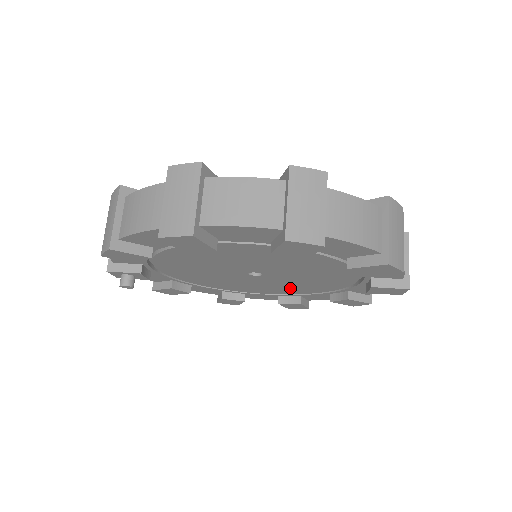
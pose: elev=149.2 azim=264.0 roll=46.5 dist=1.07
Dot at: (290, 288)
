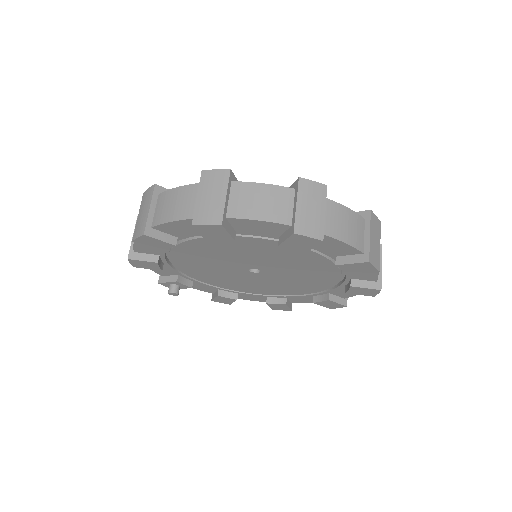
Dot at: (305, 284)
